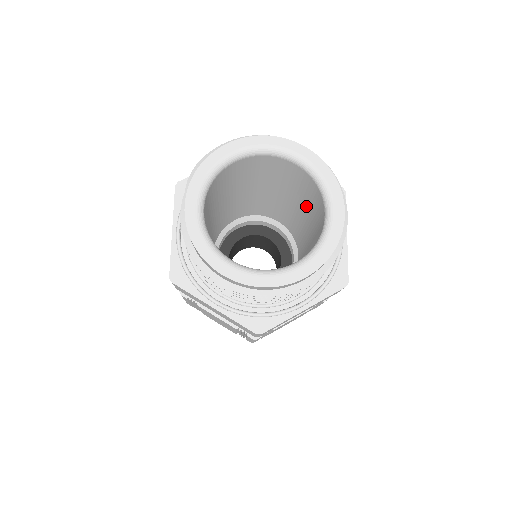
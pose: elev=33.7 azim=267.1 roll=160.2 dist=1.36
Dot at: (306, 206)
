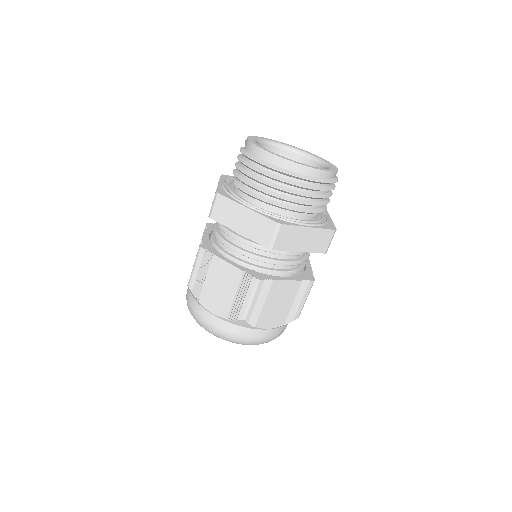
Dot at: occluded
